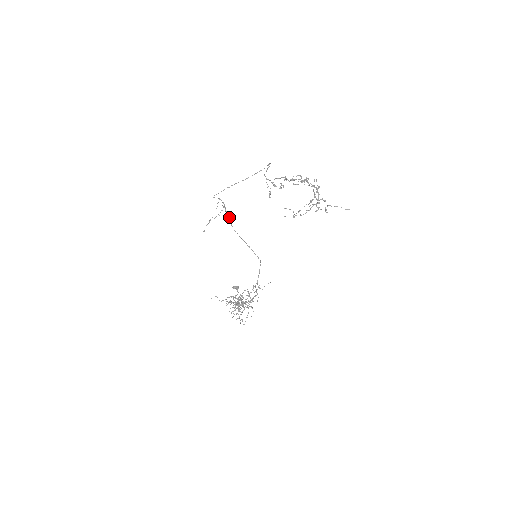
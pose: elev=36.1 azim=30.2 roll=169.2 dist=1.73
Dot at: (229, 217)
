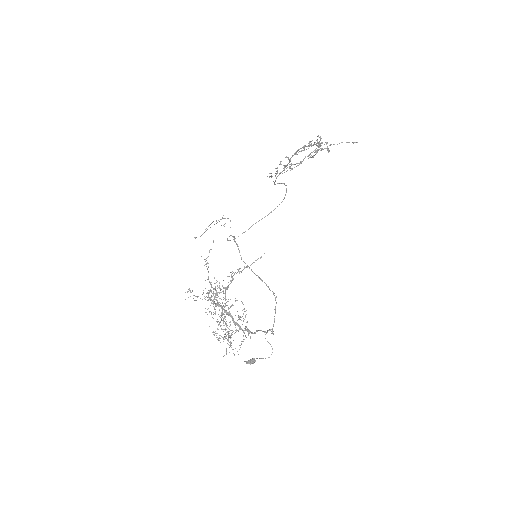
Dot at: (238, 246)
